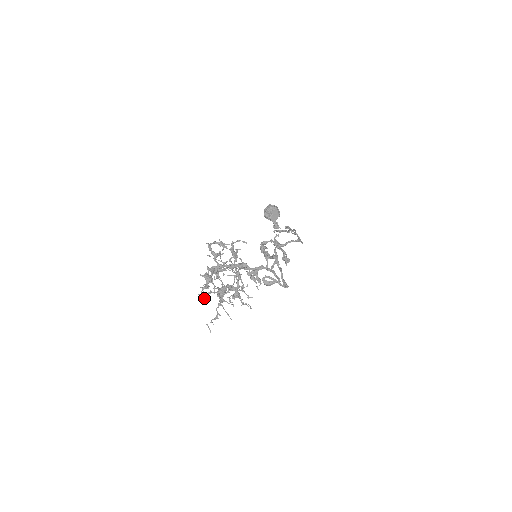
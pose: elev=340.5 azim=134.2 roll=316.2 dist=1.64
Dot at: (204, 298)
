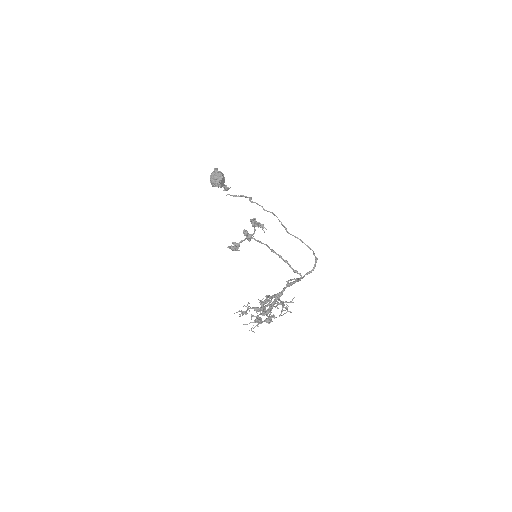
Dot at: occluded
